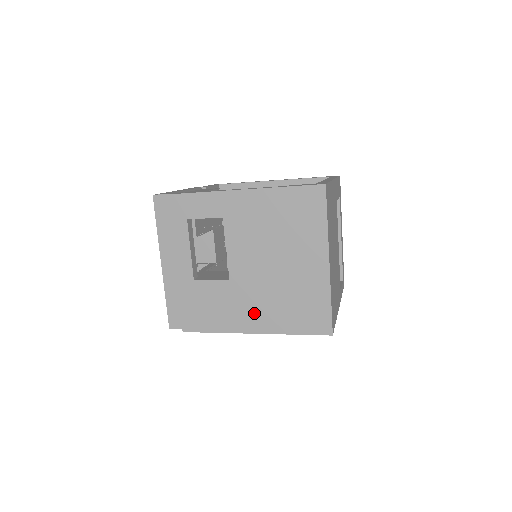
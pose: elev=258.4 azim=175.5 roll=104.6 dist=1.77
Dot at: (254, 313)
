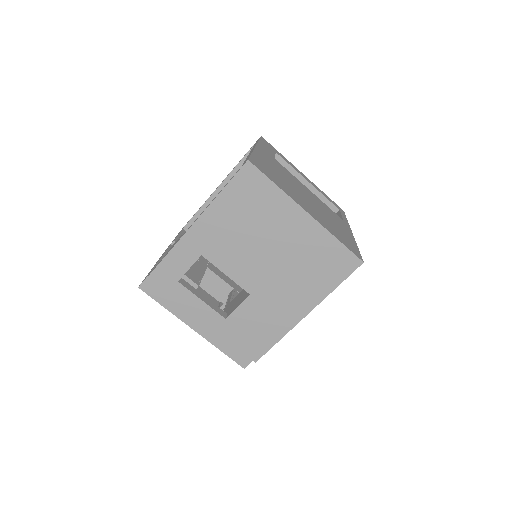
Dot at: (291, 301)
